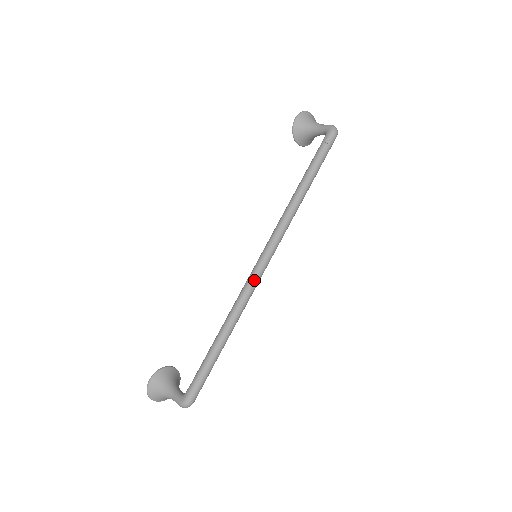
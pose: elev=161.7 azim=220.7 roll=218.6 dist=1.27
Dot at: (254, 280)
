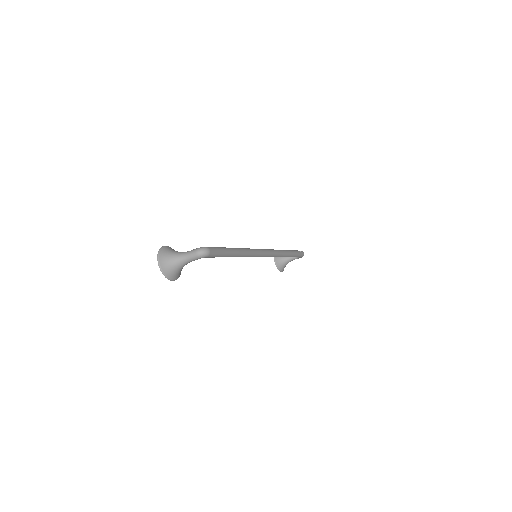
Dot at: (260, 250)
